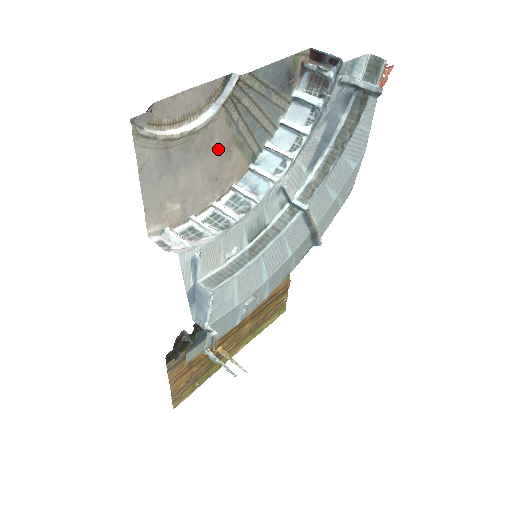
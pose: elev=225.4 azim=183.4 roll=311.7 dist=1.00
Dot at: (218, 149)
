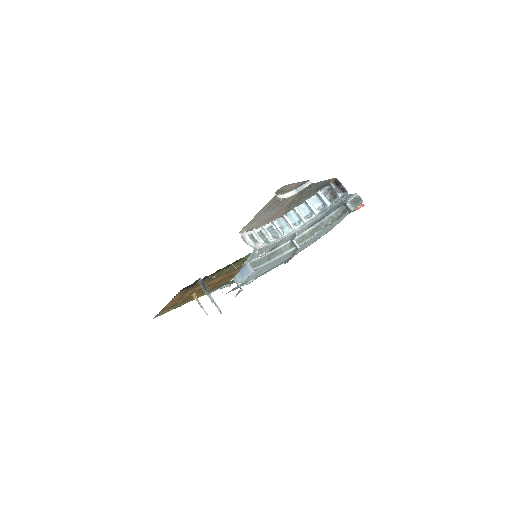
Dot at: (284, 206)
